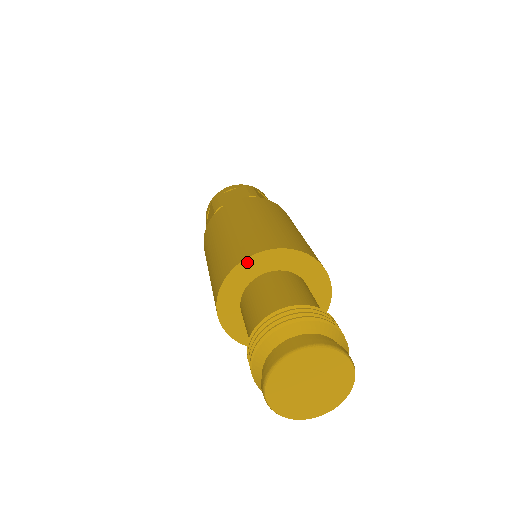
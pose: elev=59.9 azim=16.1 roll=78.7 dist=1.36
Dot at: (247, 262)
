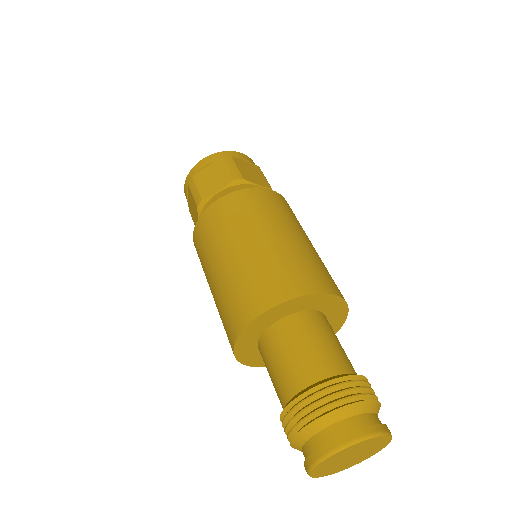
Dot at: (317, 296)
